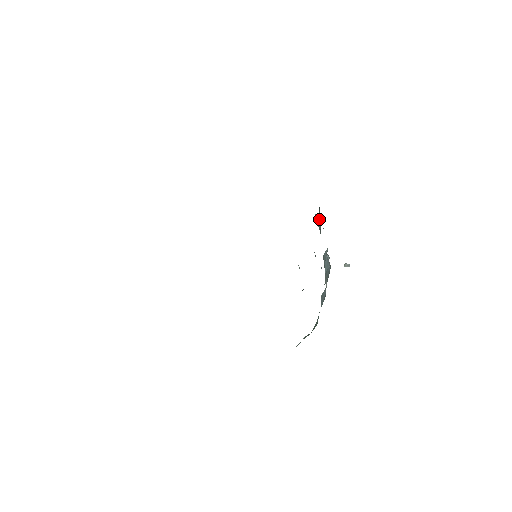
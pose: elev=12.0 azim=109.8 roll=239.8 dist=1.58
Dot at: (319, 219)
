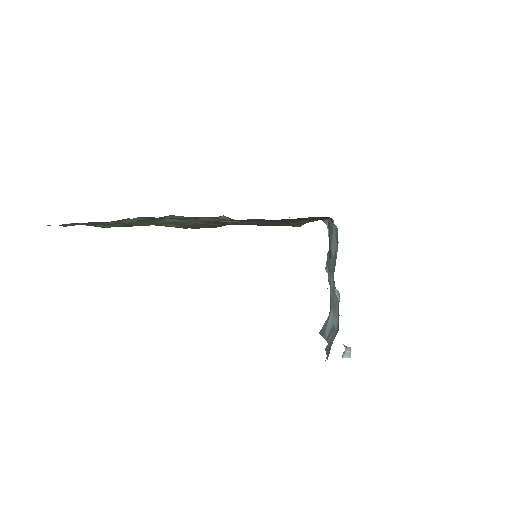
Dot at: (328, 258)
